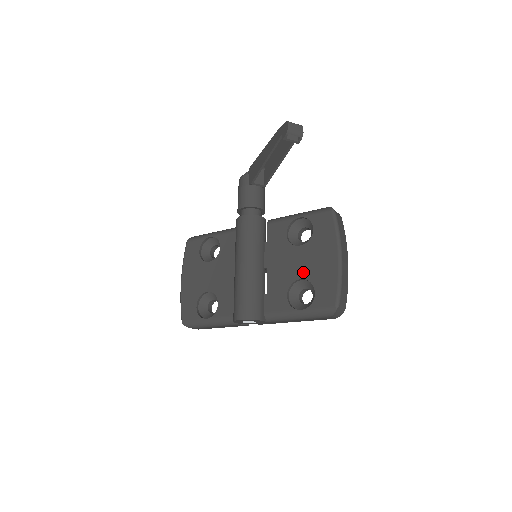
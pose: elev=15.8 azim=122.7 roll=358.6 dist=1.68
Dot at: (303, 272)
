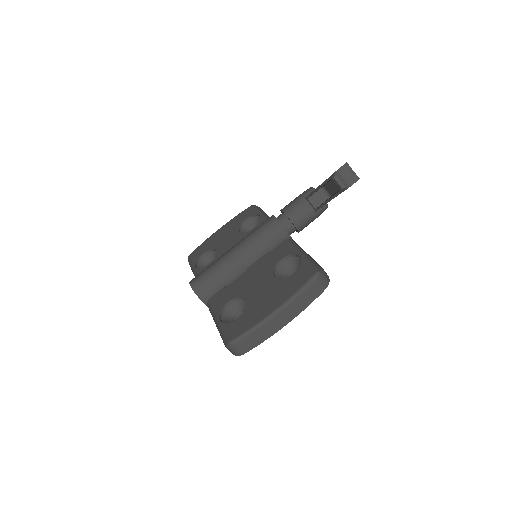
Dot at: (252, 296)
